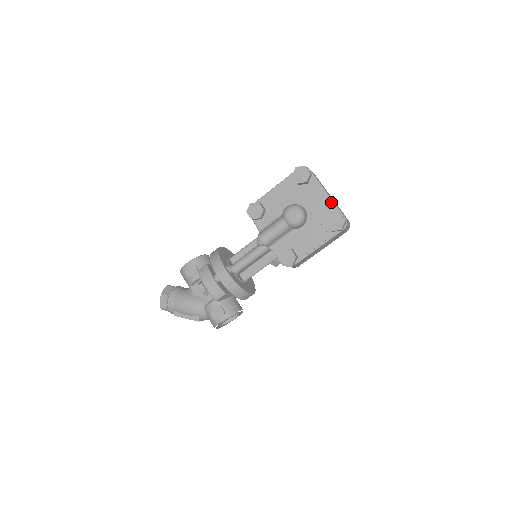
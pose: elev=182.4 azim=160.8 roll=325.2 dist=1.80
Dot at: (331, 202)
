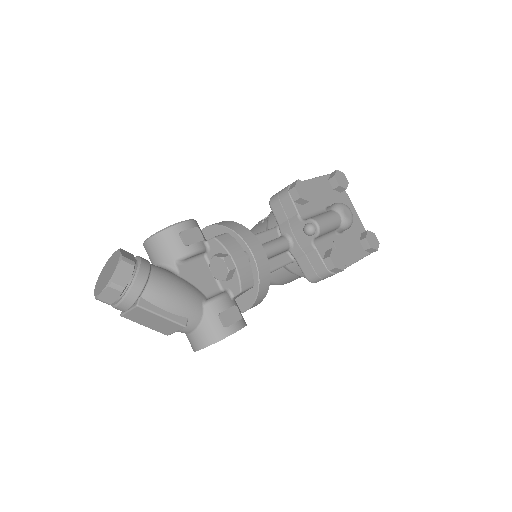
Dot at: (360, 221)
